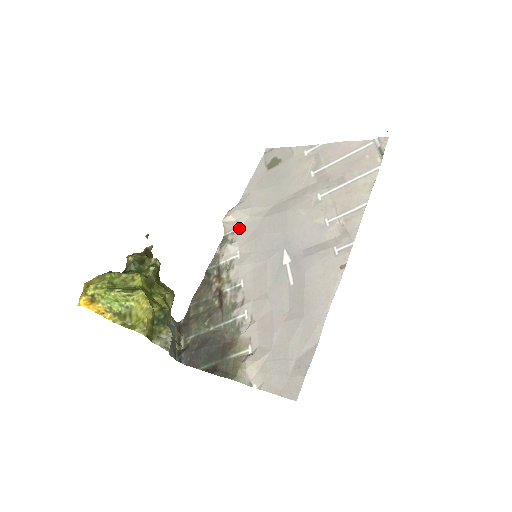
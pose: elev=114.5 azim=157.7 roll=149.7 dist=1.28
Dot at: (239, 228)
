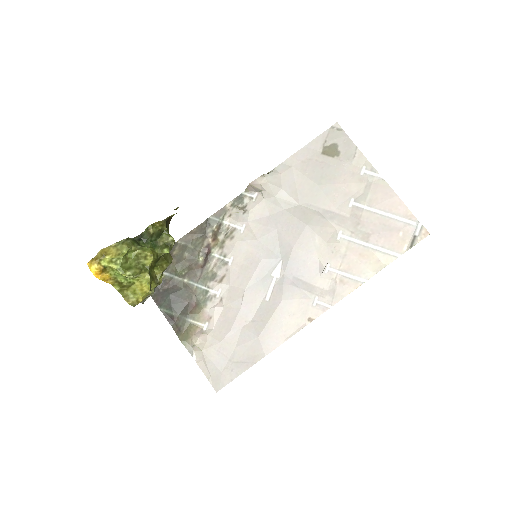
Dot at: (259, 199)
